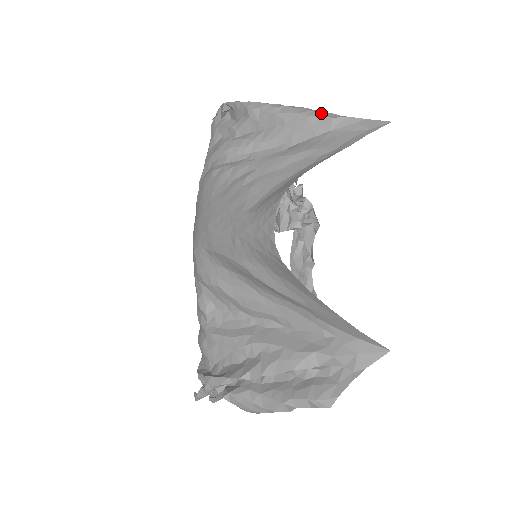
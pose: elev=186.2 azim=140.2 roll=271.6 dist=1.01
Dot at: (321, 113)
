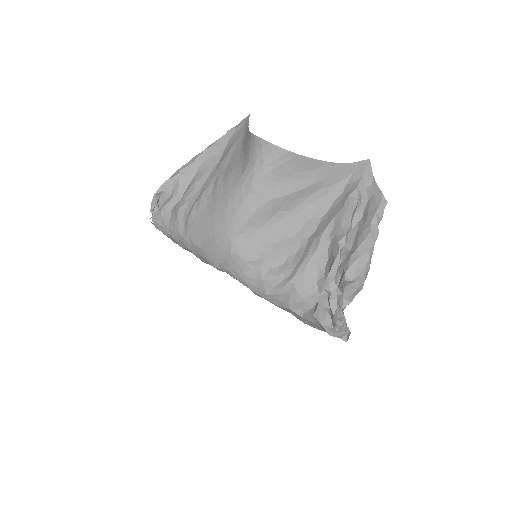
Dot at: (215, 141)
